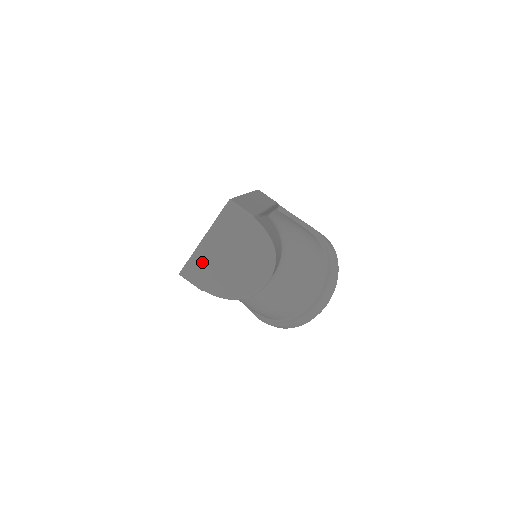
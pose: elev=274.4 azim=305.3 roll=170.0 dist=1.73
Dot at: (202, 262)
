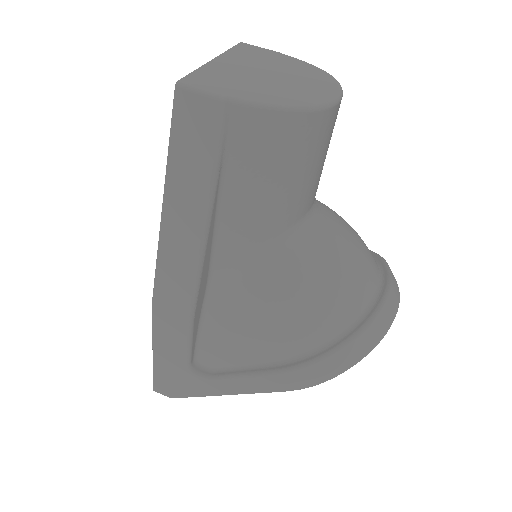
Dot at: (218, 75)
